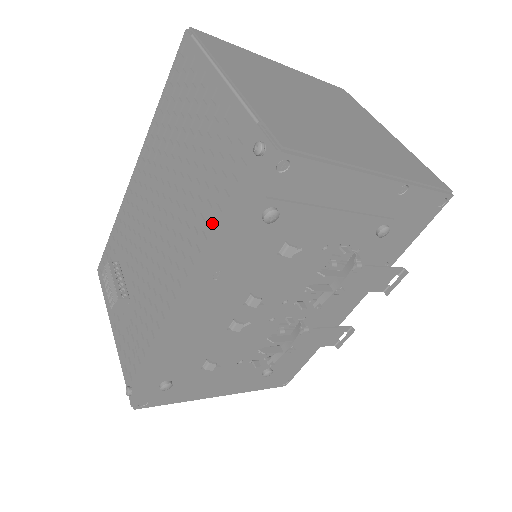
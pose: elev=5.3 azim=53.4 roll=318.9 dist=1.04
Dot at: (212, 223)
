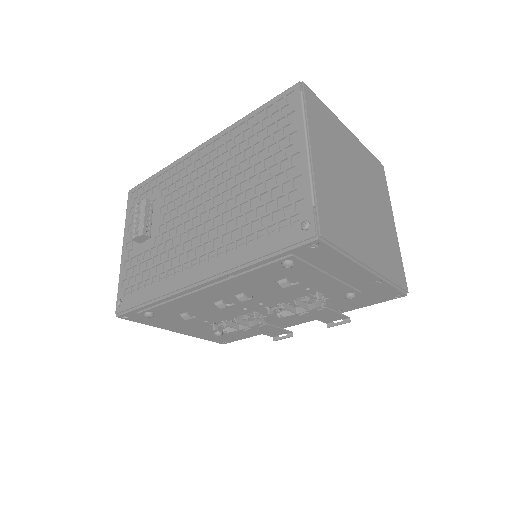
Dot at: (246, 242)
